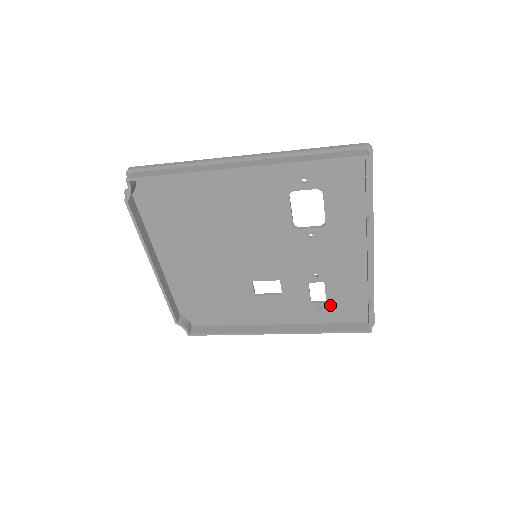
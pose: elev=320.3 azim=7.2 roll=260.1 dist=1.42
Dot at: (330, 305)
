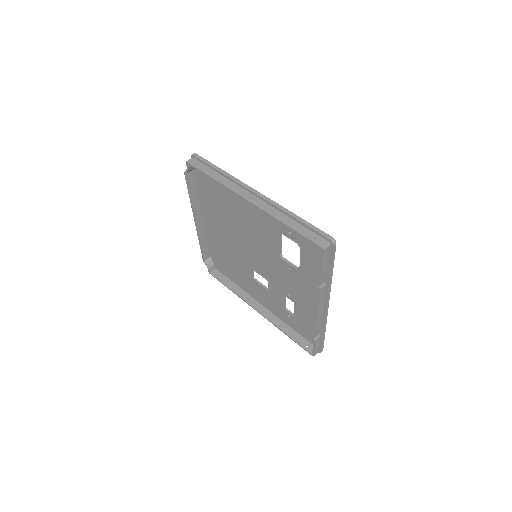
Dot at: (296, 319)
